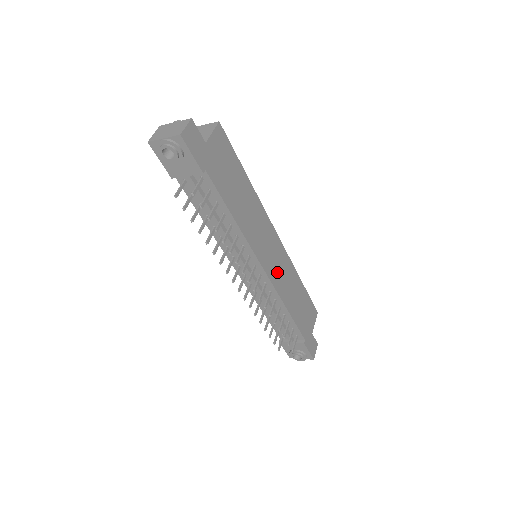
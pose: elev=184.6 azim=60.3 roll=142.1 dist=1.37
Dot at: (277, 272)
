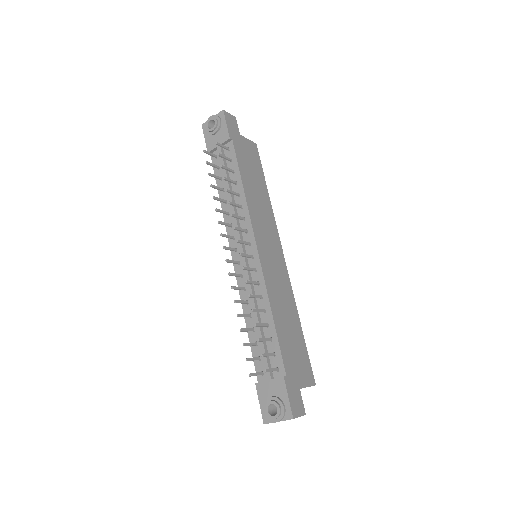
Dot at: (271, 271)
